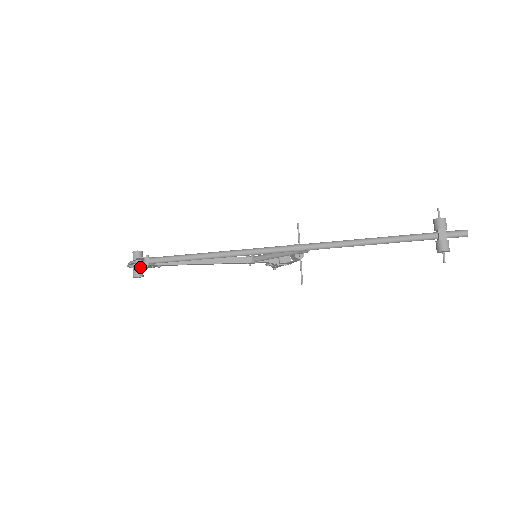
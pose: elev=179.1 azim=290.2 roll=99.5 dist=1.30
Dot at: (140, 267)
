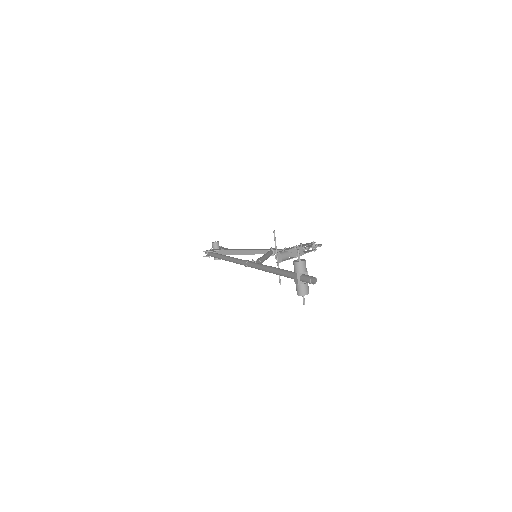
Dot at: occluded
